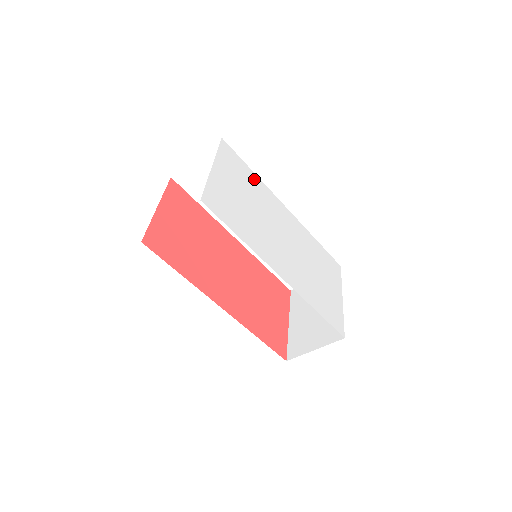
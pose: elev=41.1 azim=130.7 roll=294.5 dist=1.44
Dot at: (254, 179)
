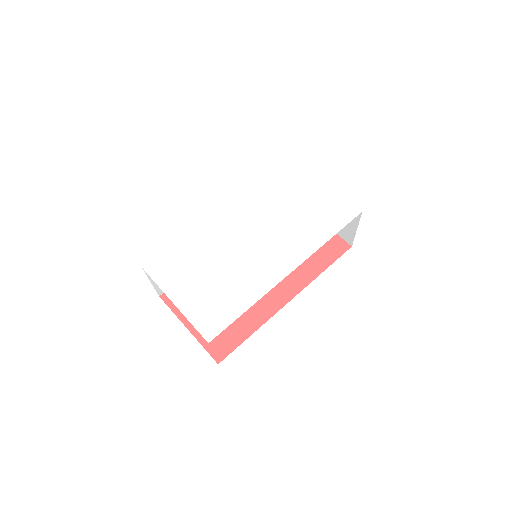
Dot at: (187, 244)
